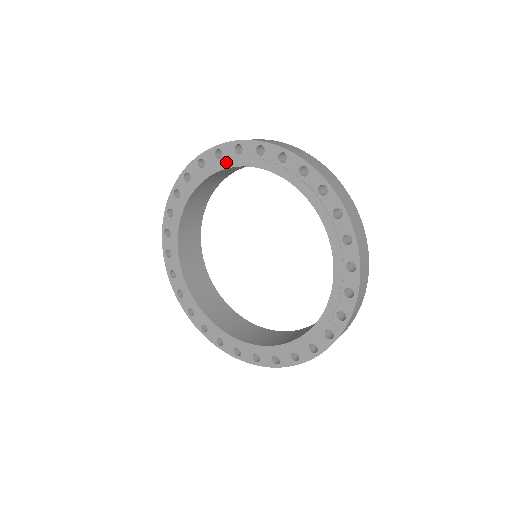
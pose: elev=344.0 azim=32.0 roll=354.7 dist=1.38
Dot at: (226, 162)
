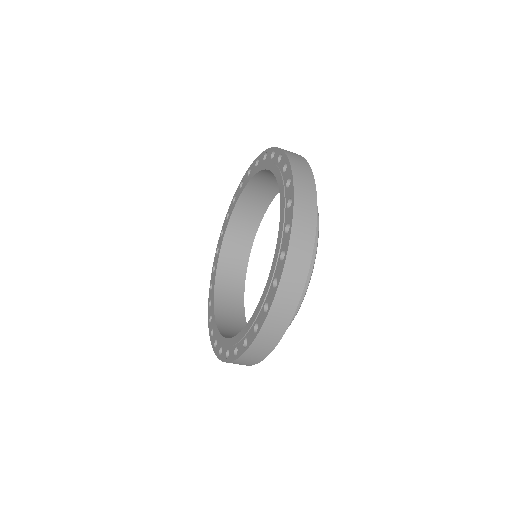
Dot at: (236, 199)
